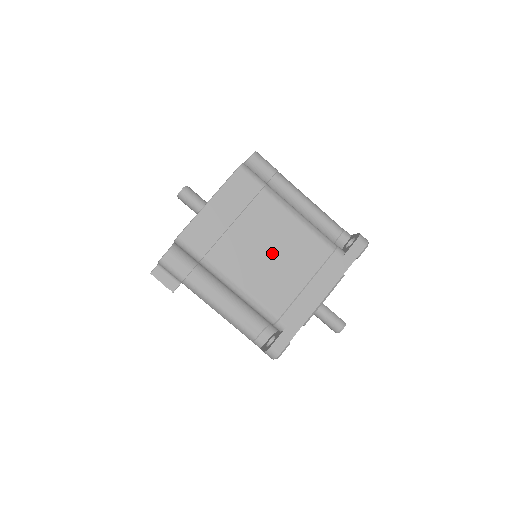
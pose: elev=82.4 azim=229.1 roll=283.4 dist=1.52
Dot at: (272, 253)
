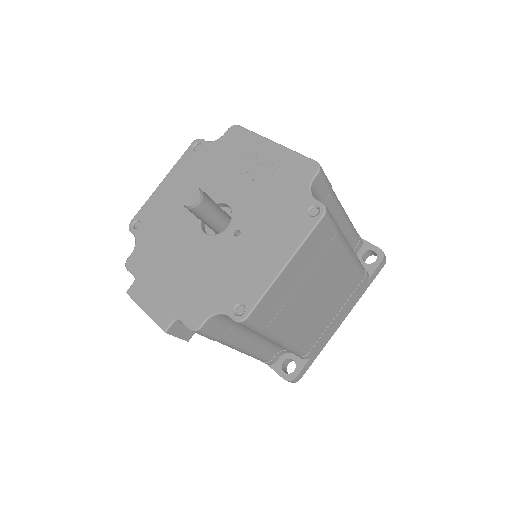
Dot at: (322, 299)
